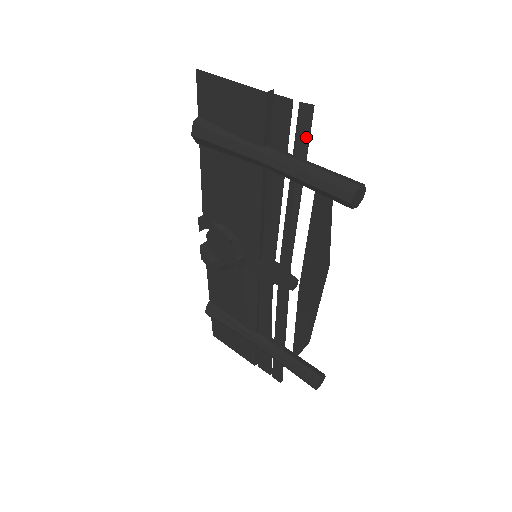
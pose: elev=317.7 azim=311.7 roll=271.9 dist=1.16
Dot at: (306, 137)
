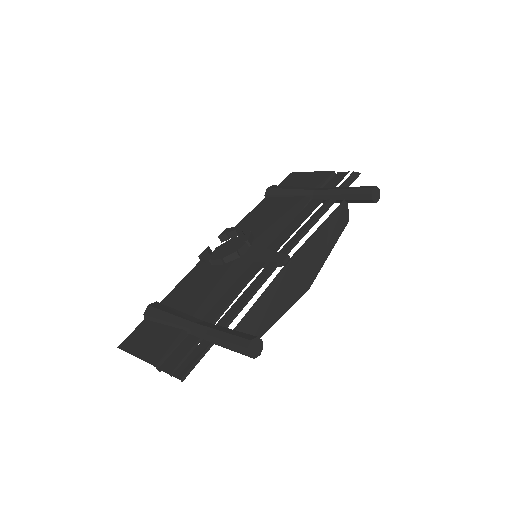
Dot at: (349, 183)
